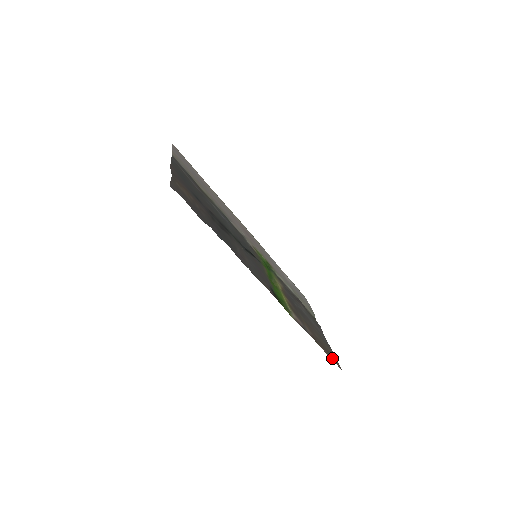
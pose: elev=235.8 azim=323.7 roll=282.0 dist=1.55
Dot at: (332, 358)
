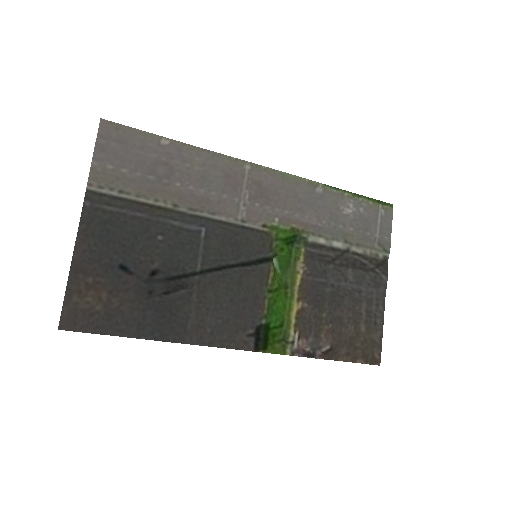
Dot at: (365, 356)
